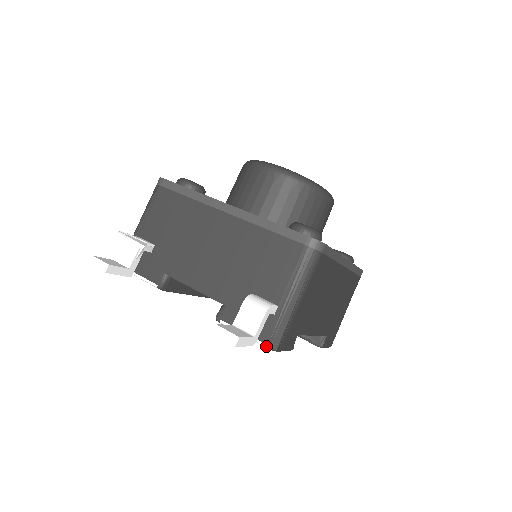
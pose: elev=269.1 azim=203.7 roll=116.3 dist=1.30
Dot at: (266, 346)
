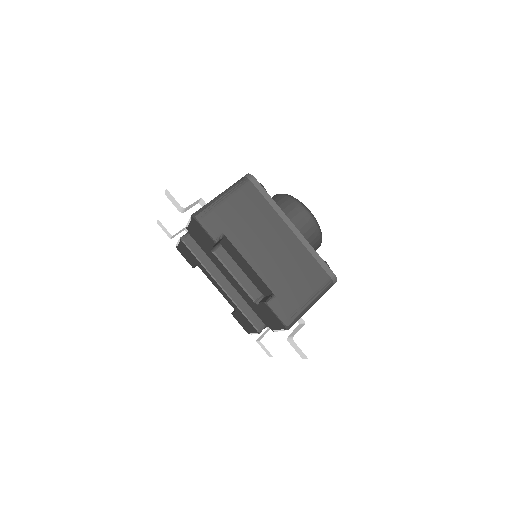
Dot at: (192, 215)
